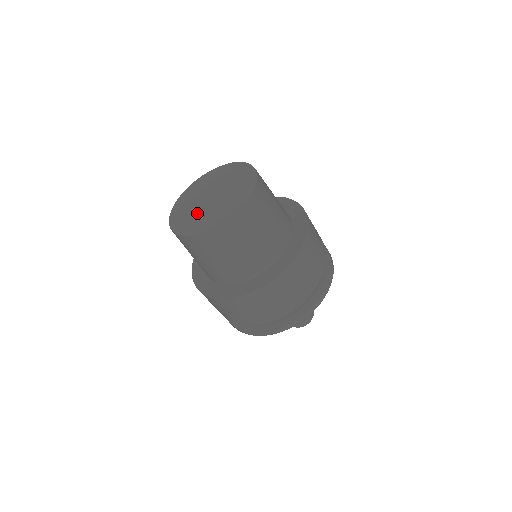
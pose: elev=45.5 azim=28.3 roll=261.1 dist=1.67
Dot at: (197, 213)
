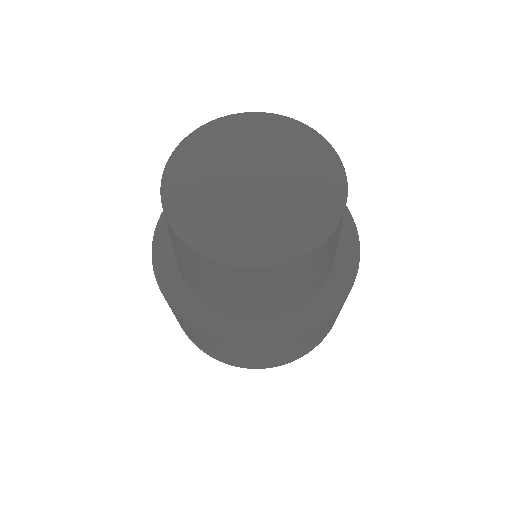
Dot at: (214, 180)
